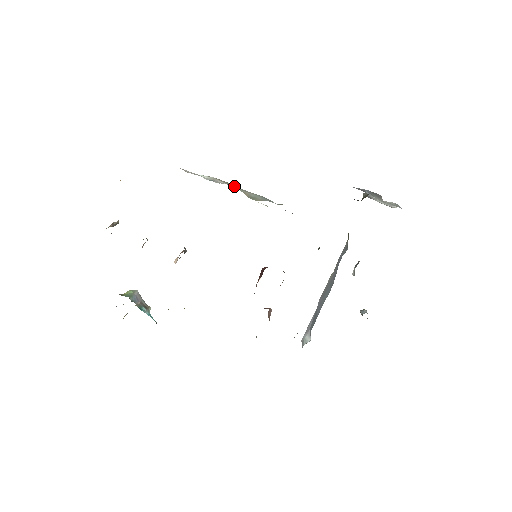
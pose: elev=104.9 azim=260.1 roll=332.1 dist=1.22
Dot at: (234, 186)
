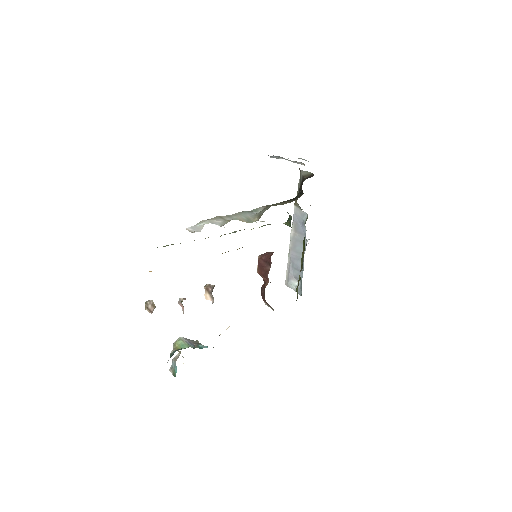
Dot at: (225, 217)
